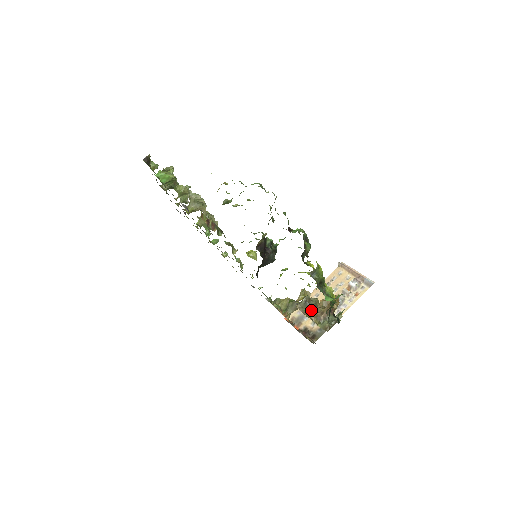
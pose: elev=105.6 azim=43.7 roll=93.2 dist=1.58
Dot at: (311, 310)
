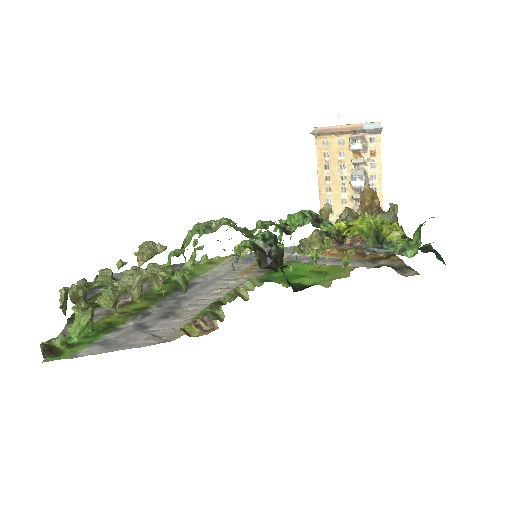
Dot at: occluded
